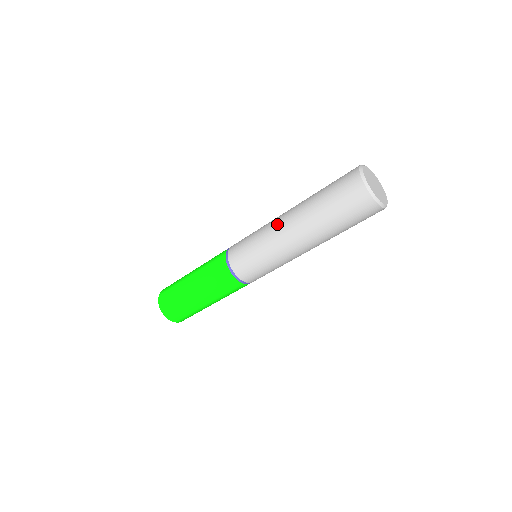
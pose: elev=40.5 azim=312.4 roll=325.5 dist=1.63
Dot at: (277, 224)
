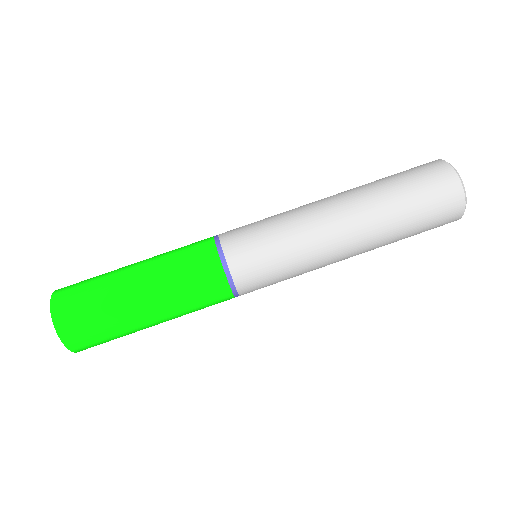
Dot at: (316, 205)
